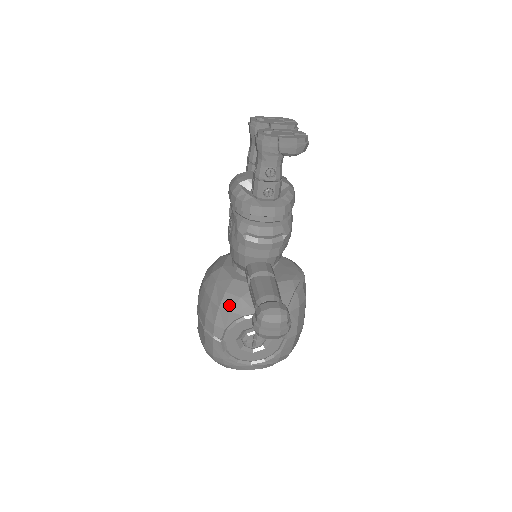
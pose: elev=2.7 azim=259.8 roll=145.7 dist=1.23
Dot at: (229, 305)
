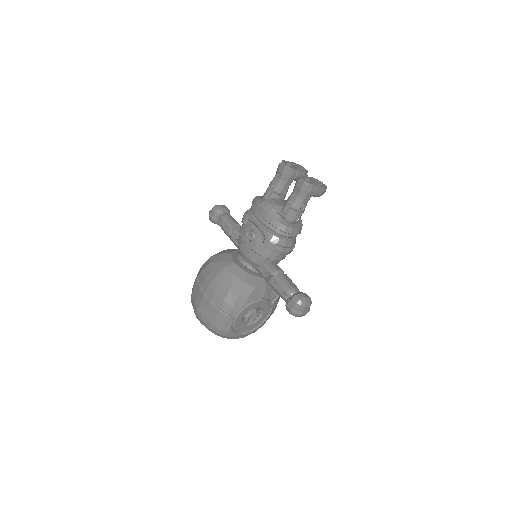
Dot at: (247, 293)
